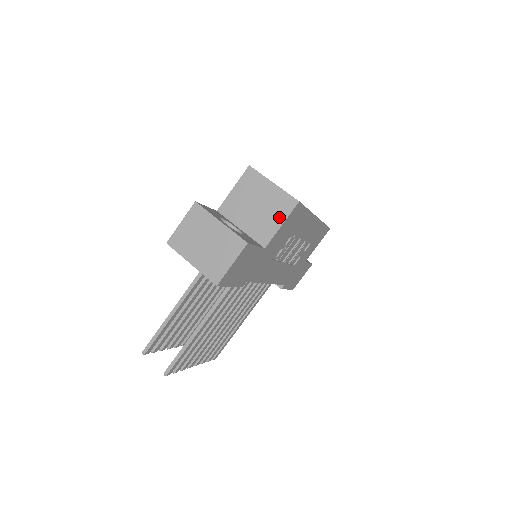
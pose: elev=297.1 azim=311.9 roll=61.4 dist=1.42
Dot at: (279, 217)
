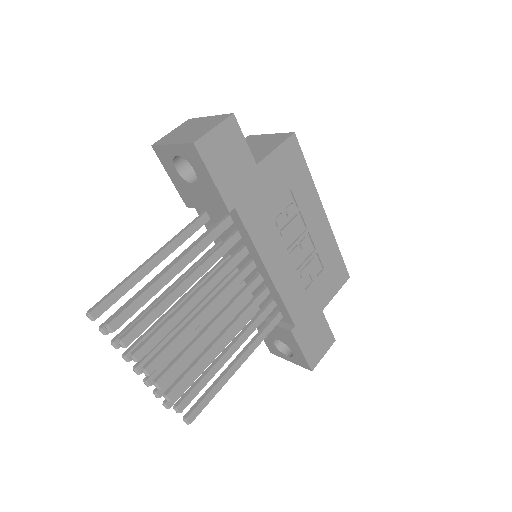
Dot at: (274, 145)
